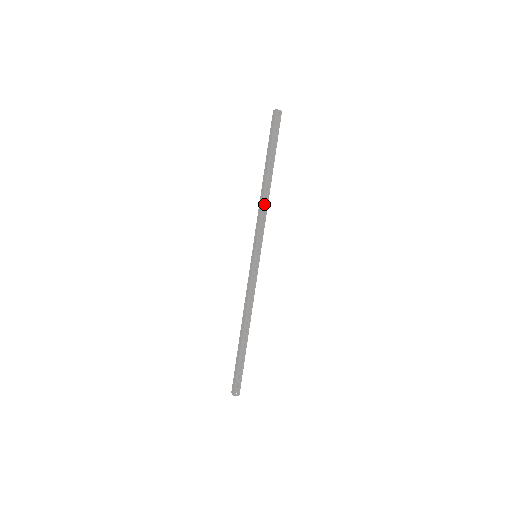
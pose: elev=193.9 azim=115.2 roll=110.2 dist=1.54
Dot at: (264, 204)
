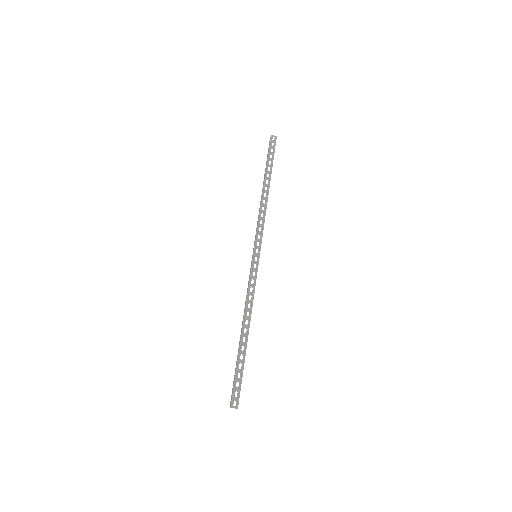
Dot at: occluded
